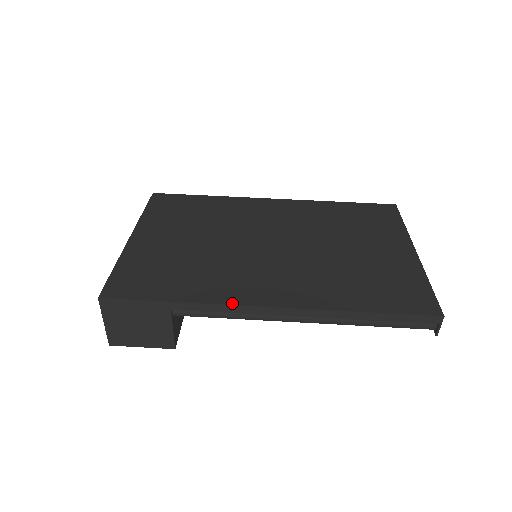
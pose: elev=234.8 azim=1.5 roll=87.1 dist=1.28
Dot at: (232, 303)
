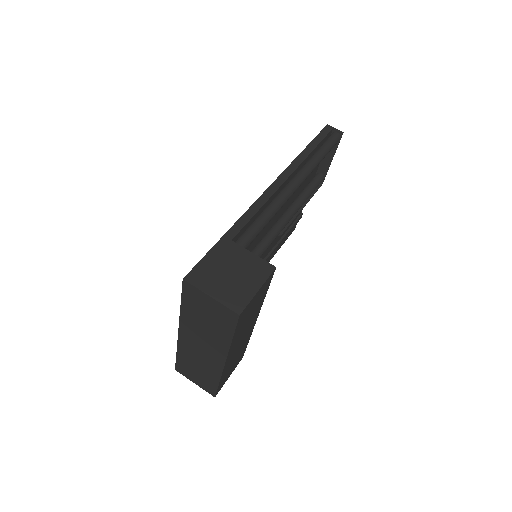
Dot at: (252, 205)
